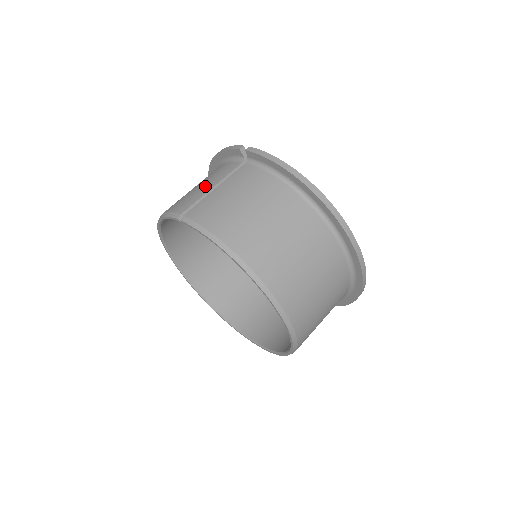
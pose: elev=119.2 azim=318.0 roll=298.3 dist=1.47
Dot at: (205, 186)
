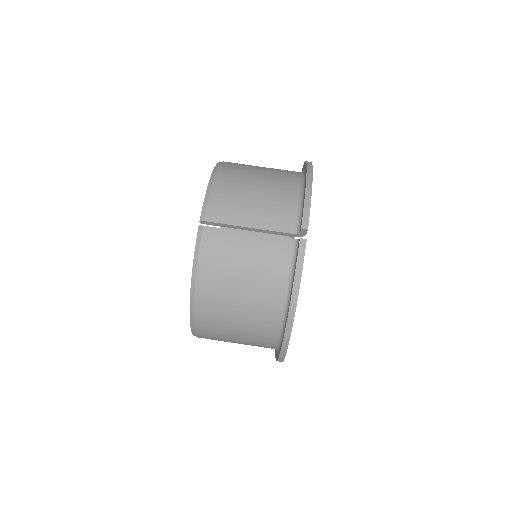
Dot at: (251, 215)
